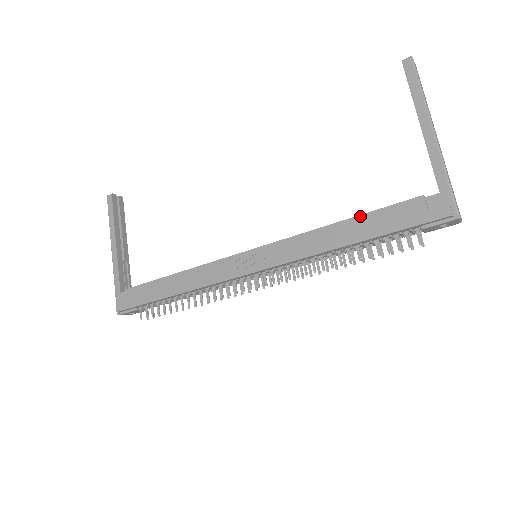
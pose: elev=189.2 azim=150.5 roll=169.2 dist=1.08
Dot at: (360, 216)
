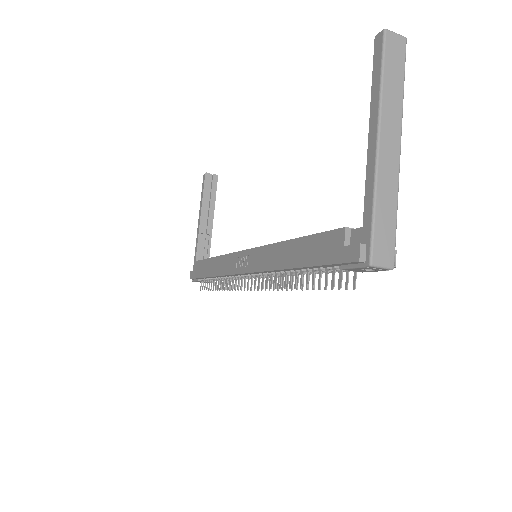
Dot at: (302, 238)
